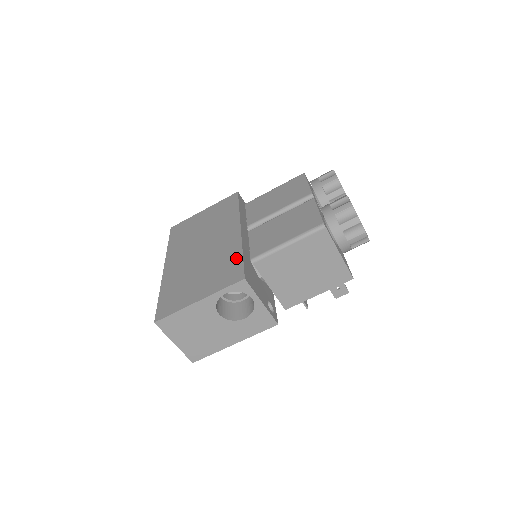
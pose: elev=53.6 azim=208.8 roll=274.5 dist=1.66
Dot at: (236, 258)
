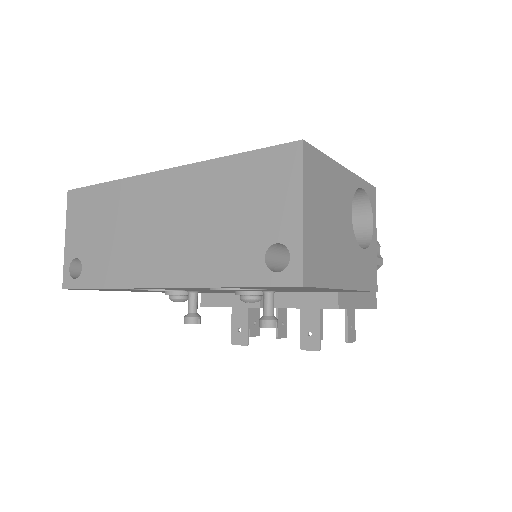
Dot at: occluded
